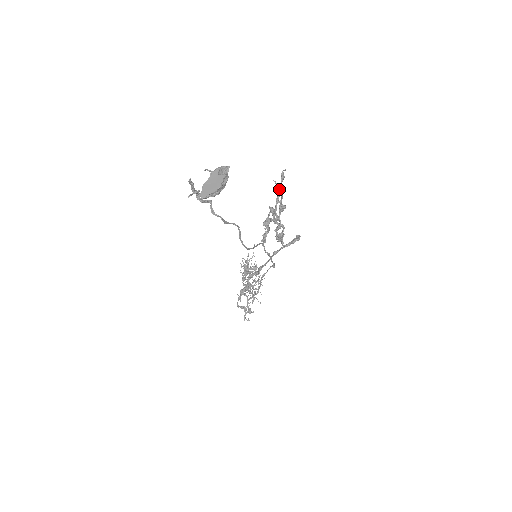
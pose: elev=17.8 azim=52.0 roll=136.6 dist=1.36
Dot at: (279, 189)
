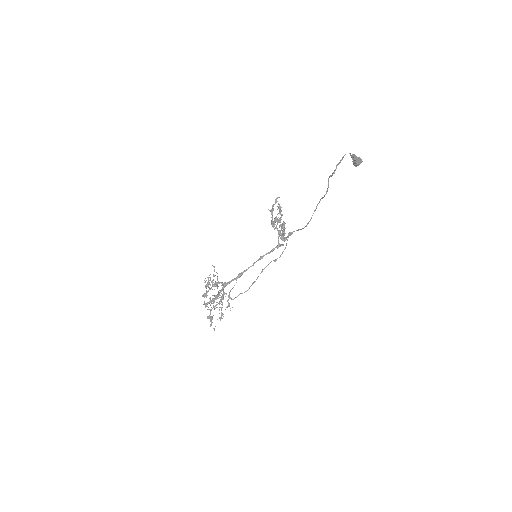
Dot at: (280, 207)
